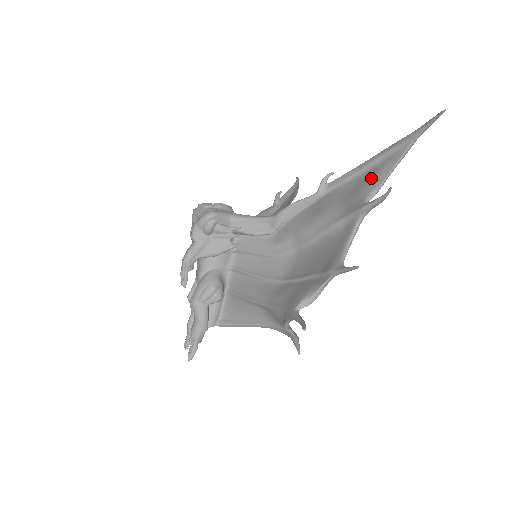
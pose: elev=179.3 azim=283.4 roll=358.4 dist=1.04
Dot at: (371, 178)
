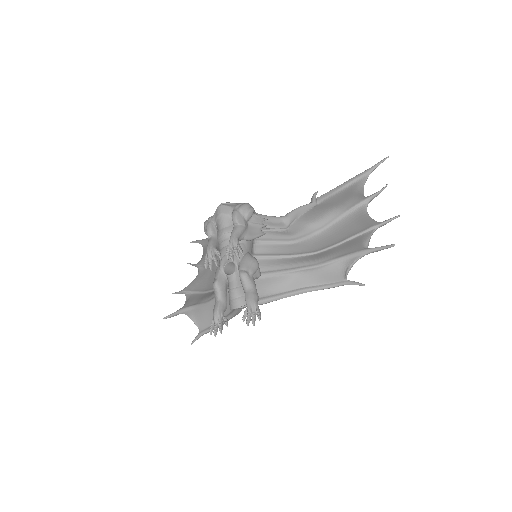
Dot at: (353, 190)
